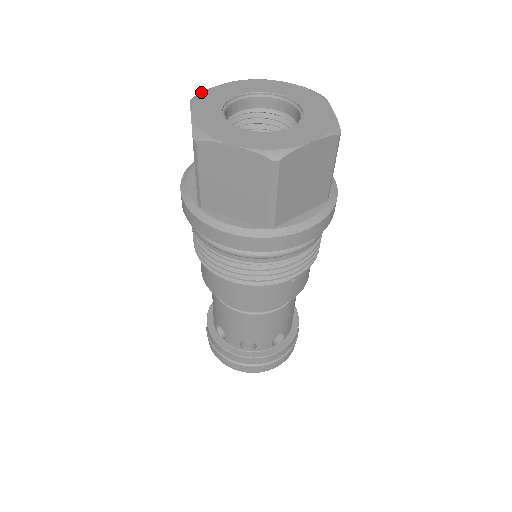
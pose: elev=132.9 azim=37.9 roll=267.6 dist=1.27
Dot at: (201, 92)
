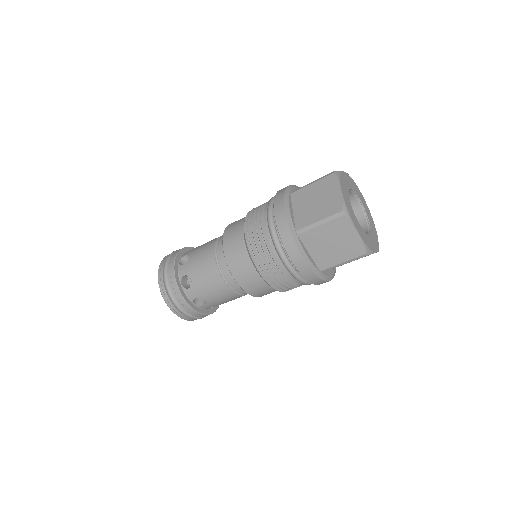
Dot at: (339, 171)
